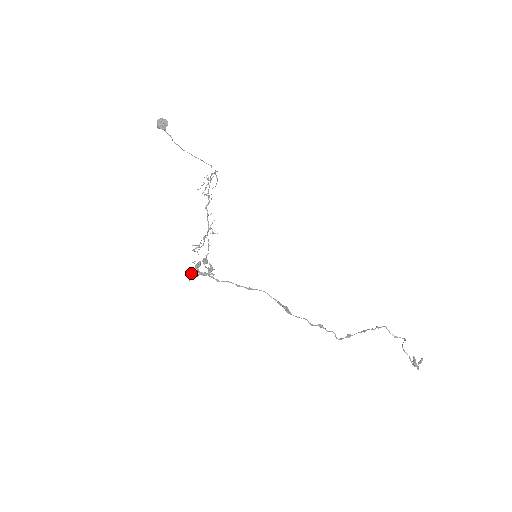
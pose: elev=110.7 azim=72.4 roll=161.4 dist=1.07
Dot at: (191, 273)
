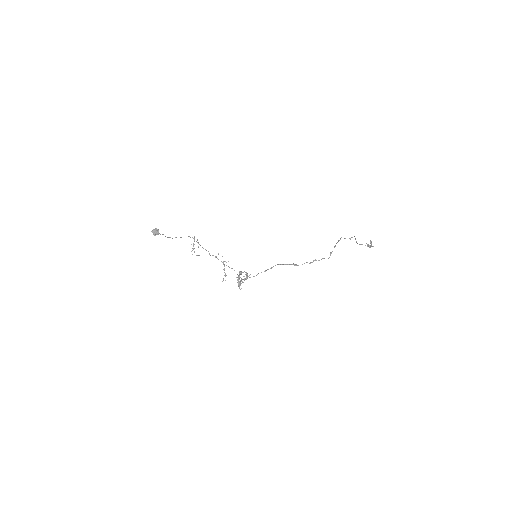
Dot at: (238, 285)
